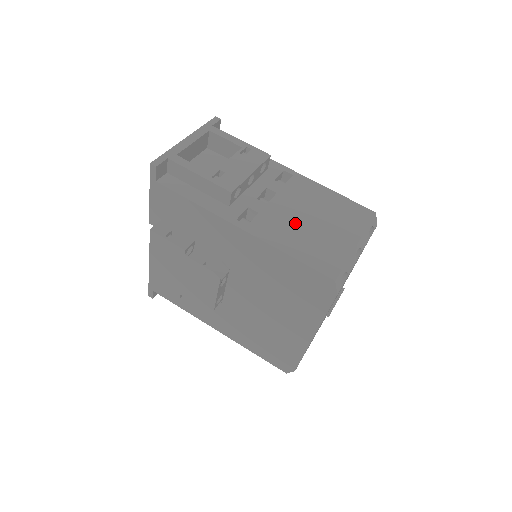
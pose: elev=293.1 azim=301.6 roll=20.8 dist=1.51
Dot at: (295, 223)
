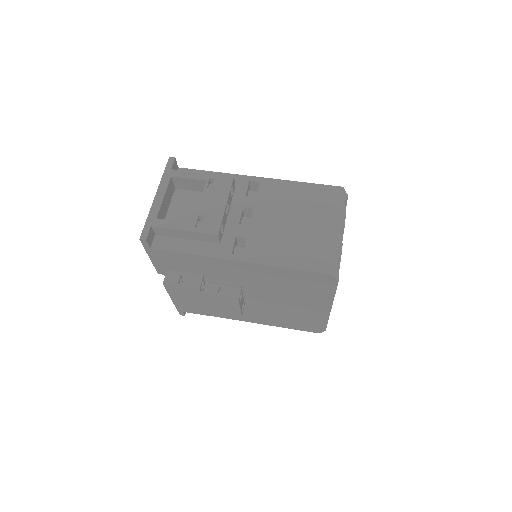
Dot at: (280, 233)
